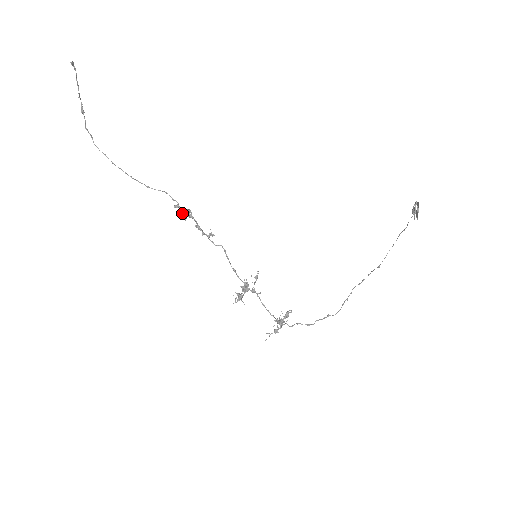
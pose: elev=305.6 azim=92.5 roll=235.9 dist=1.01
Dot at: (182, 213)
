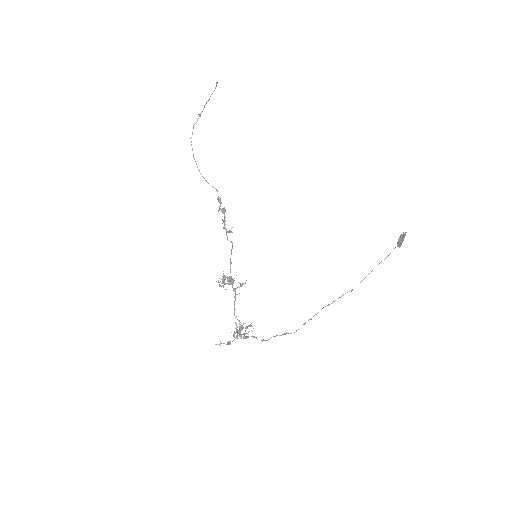
Dot at: occluded
